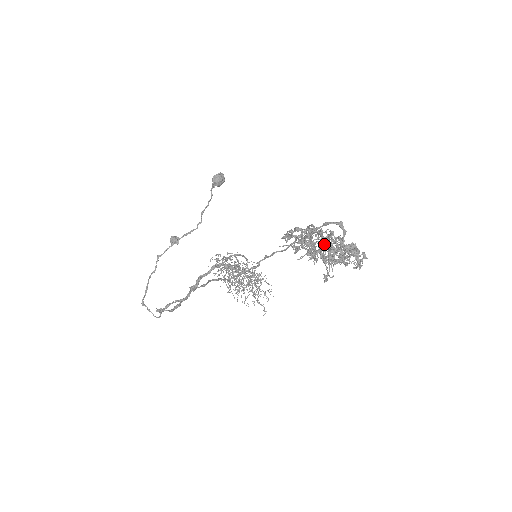
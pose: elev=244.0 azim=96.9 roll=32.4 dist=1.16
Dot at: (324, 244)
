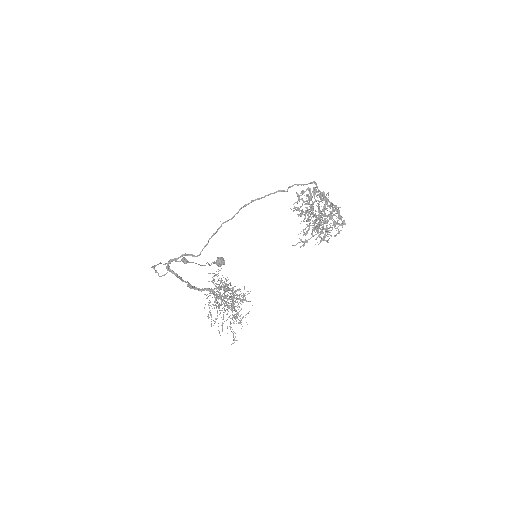
Dot at: (322, 202)
